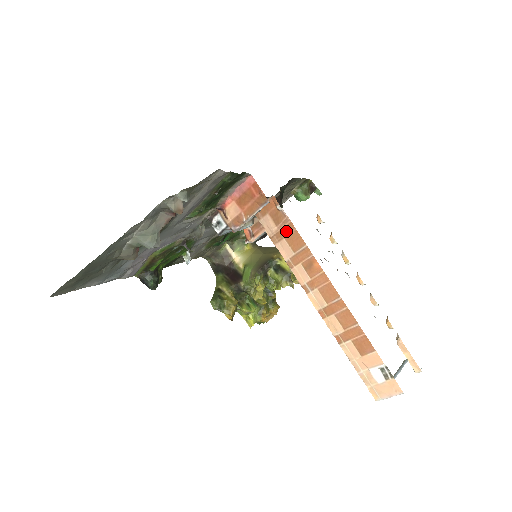
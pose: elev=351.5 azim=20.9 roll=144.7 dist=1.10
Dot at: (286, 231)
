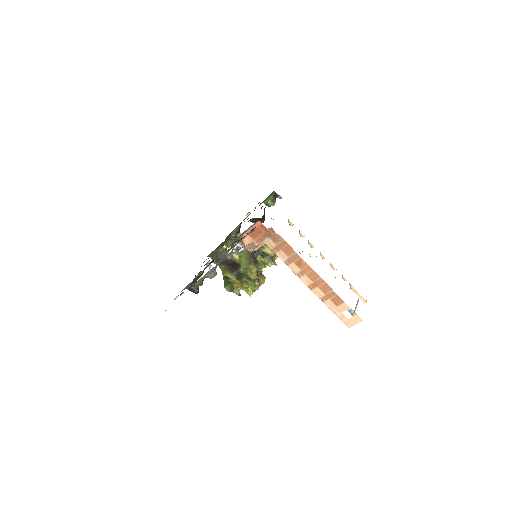
Dot at: (282, 246)
